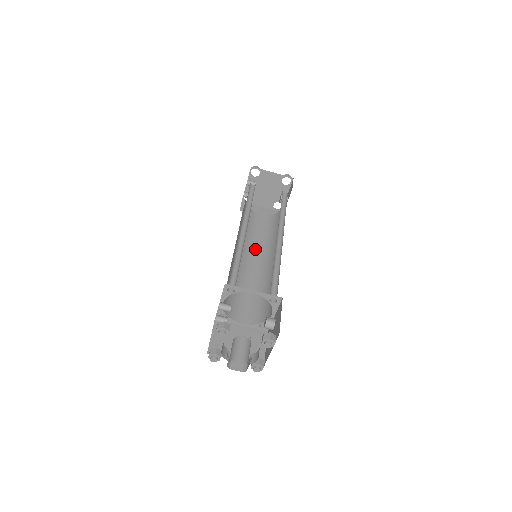
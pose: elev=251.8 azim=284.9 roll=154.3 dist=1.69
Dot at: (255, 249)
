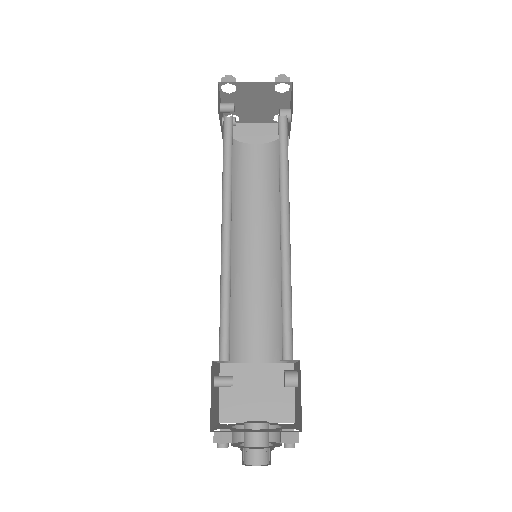
Dot at: (257, 220)
